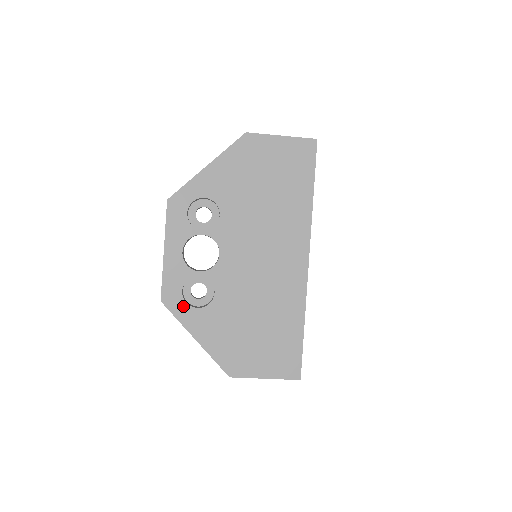
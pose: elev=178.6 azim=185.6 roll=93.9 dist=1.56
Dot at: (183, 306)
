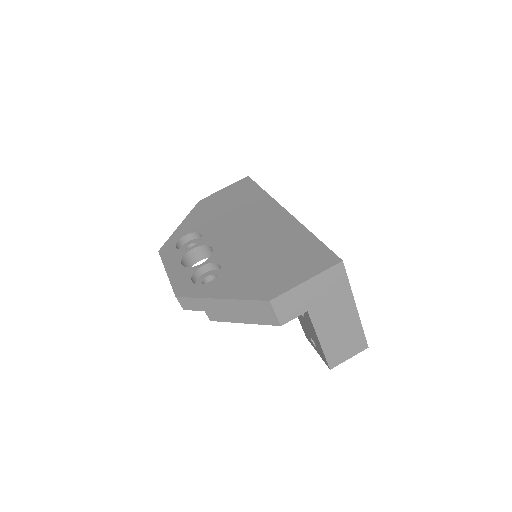
Dot at: (197, 288)
